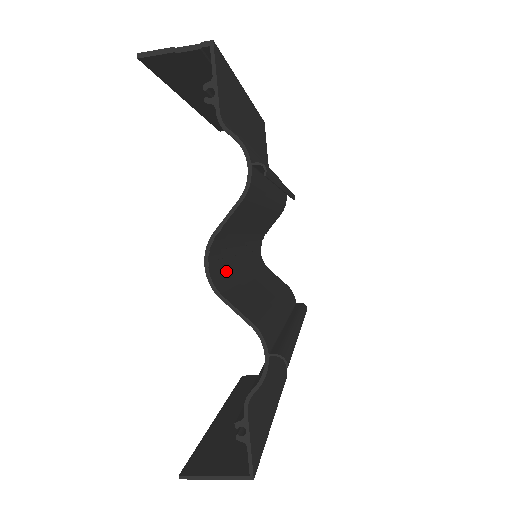
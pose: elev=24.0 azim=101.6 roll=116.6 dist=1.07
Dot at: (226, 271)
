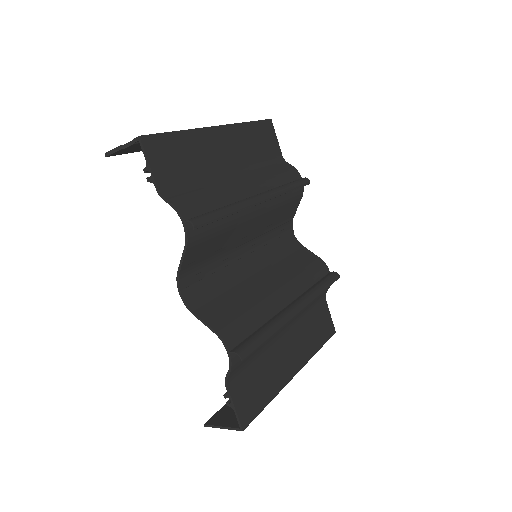
Dot at: (213, 284)
